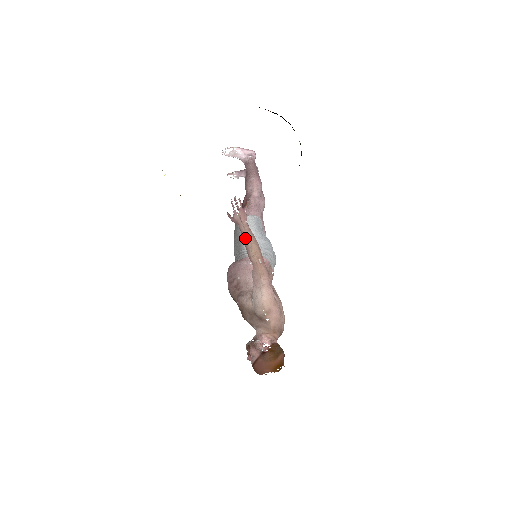
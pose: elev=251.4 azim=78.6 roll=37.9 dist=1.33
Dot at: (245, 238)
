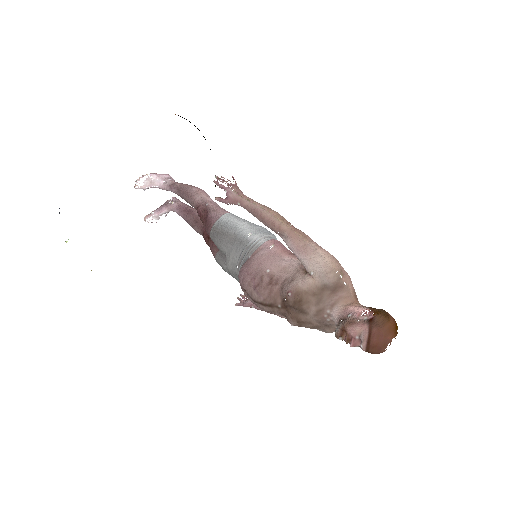
Dot at: (259, 210)
